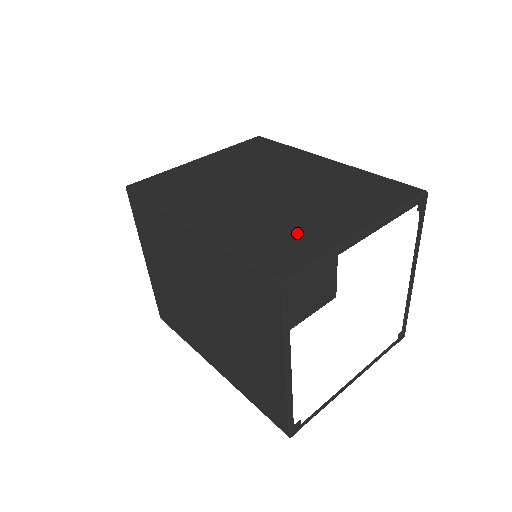
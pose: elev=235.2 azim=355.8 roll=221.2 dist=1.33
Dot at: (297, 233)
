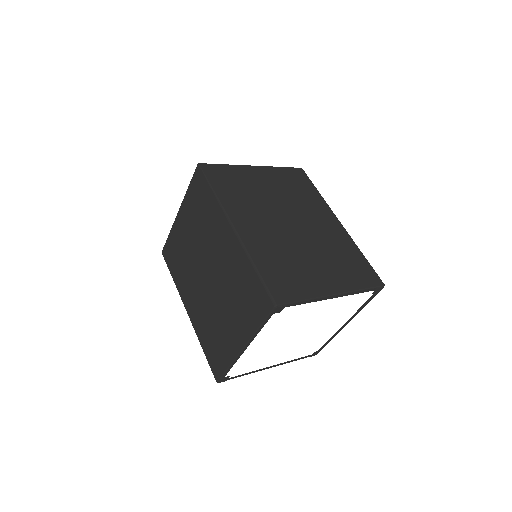
Dot at: (297, 273)
